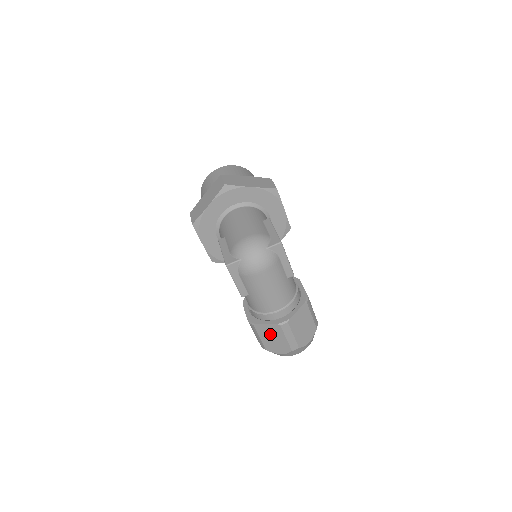
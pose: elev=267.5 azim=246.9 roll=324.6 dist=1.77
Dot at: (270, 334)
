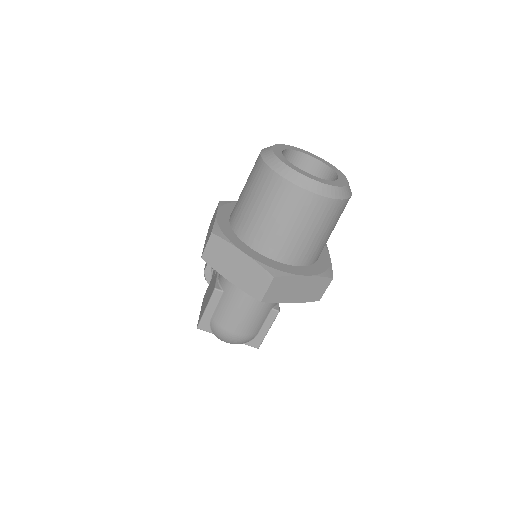
Dot at: occluded
